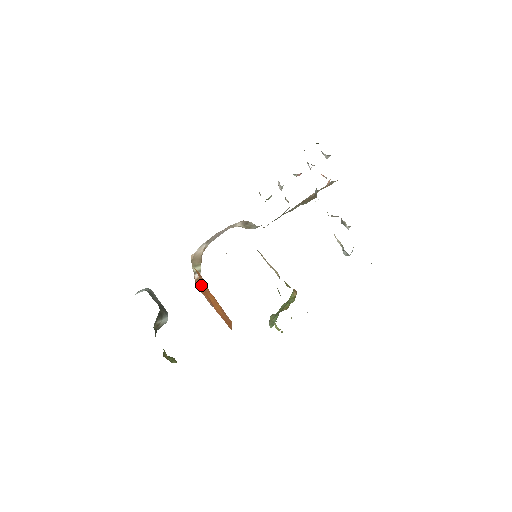
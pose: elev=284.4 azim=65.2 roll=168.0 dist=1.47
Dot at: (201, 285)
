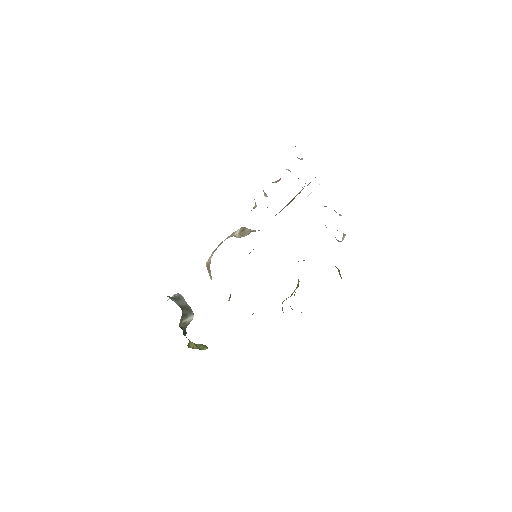
Dot at: occluded
